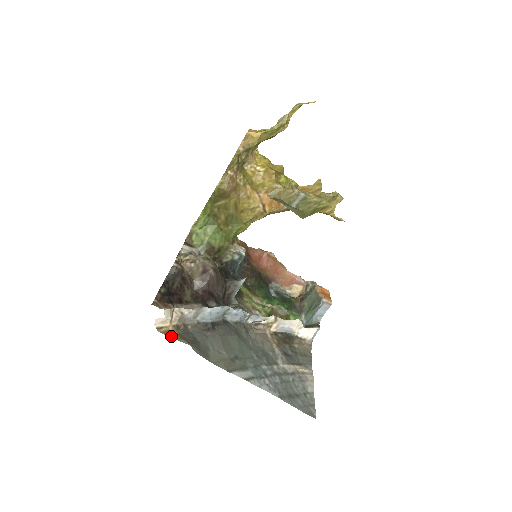
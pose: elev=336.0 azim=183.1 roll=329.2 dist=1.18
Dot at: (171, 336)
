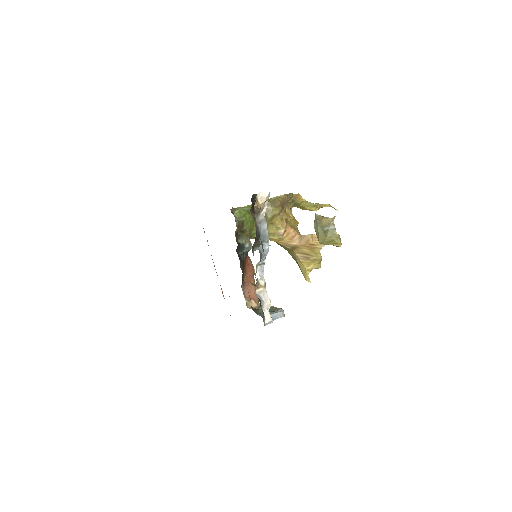
Dot at: (258, 209)
